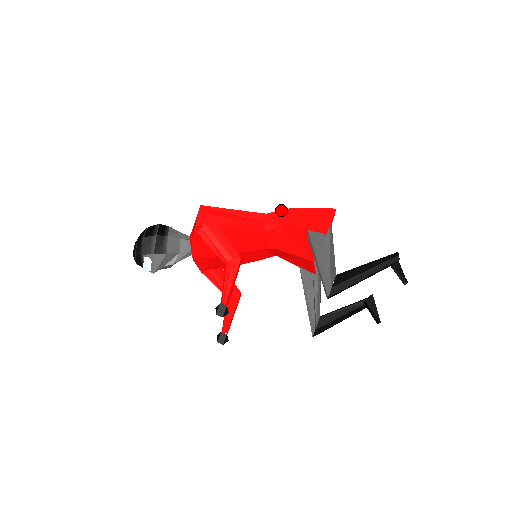
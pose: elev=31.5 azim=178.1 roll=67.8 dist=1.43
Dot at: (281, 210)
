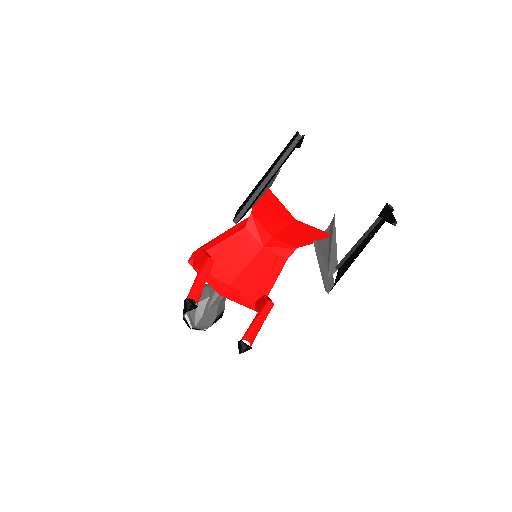
Dot at: occluded
